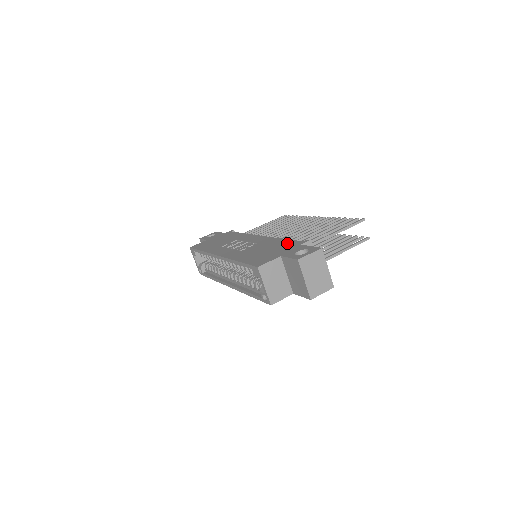
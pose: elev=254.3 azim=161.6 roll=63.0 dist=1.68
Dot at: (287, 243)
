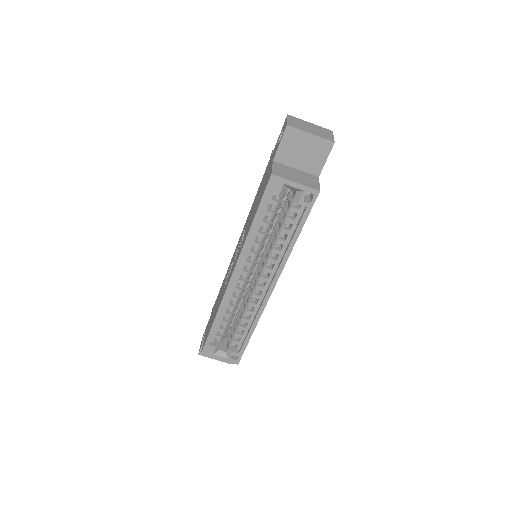
Dot at: (262, 179)
